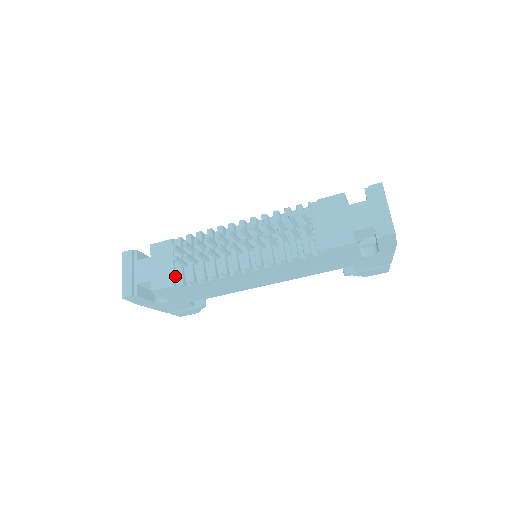
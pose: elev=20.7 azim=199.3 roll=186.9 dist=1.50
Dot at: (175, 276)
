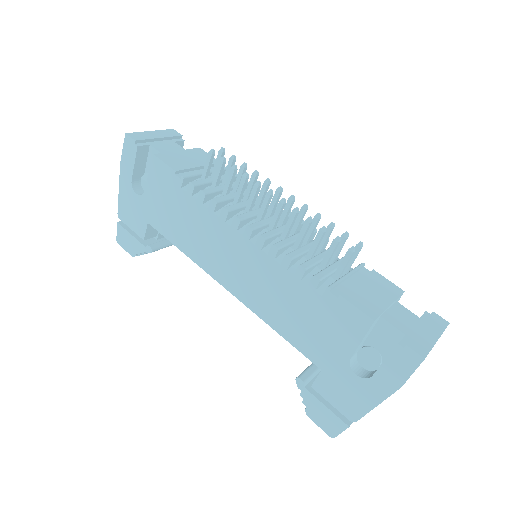
Dot at: (185, 172)
